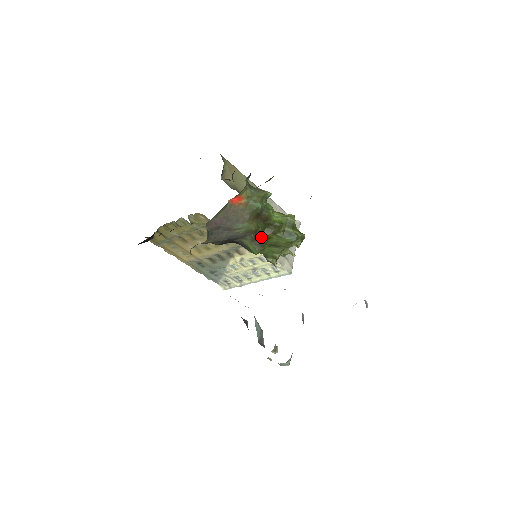
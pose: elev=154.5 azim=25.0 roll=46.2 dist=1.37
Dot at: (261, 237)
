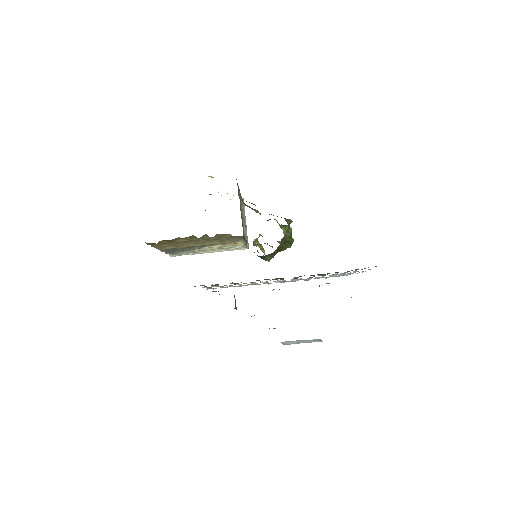
Dot at: (276, 250)
